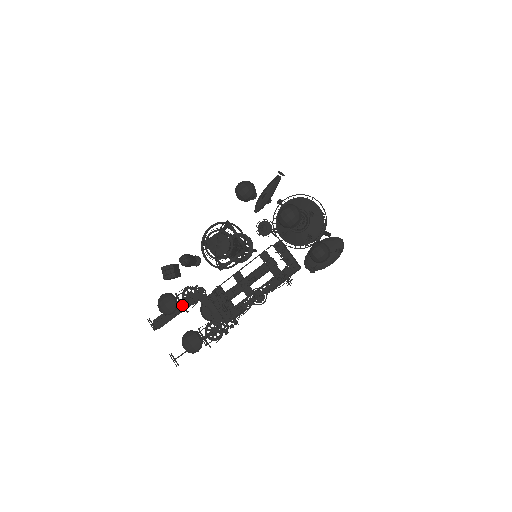
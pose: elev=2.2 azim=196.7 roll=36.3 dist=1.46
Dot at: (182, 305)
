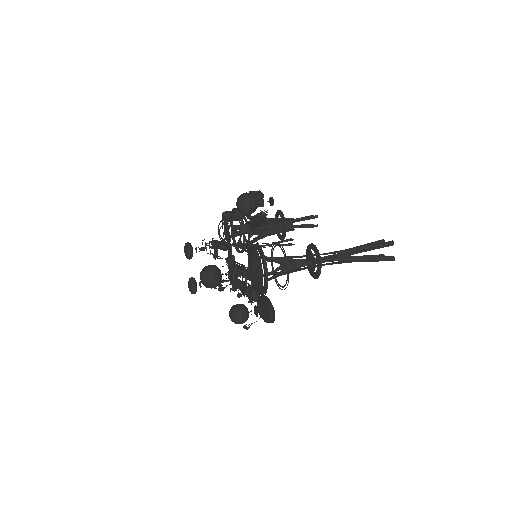
Dot at: (210, 251)
